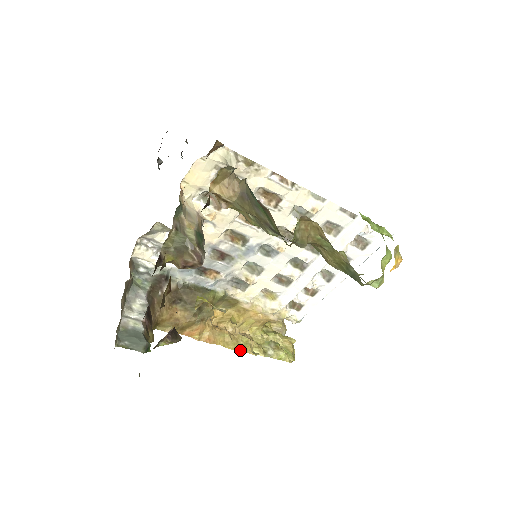
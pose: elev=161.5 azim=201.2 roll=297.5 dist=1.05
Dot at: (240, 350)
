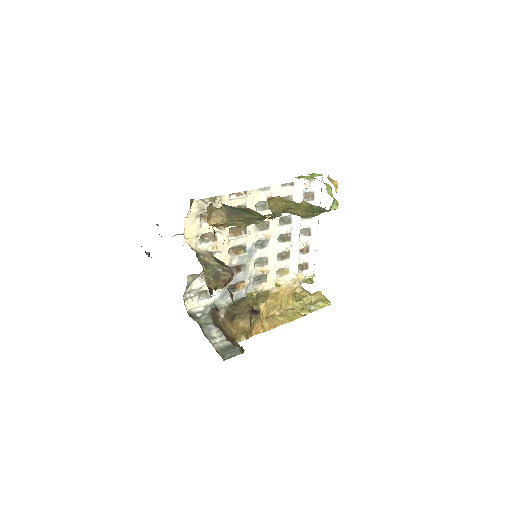
Dot at: (294, 319)
